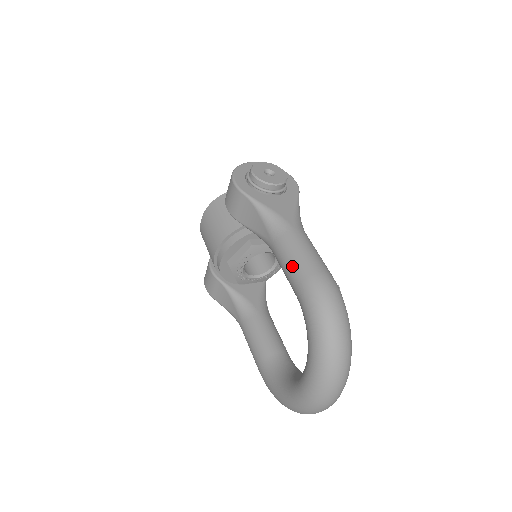
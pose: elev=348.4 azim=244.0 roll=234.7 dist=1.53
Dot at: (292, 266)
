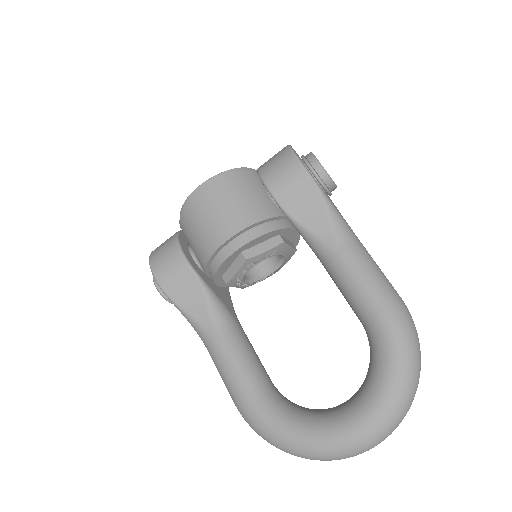
Dot at: (372, 282)
